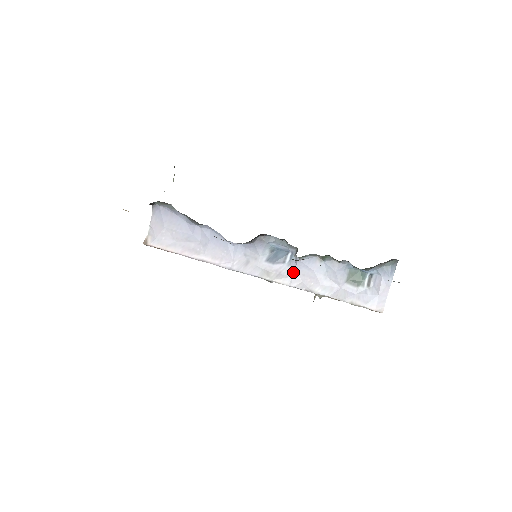
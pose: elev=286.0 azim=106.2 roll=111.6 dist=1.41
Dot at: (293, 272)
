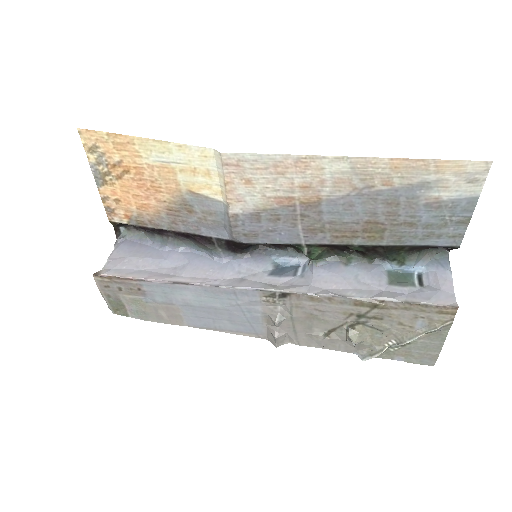
Dot at: (310, 281)
